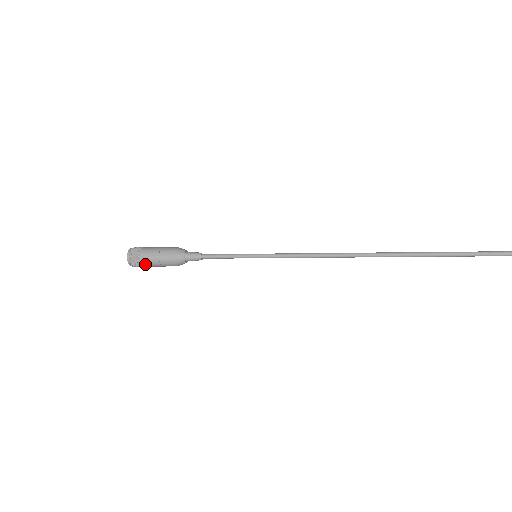
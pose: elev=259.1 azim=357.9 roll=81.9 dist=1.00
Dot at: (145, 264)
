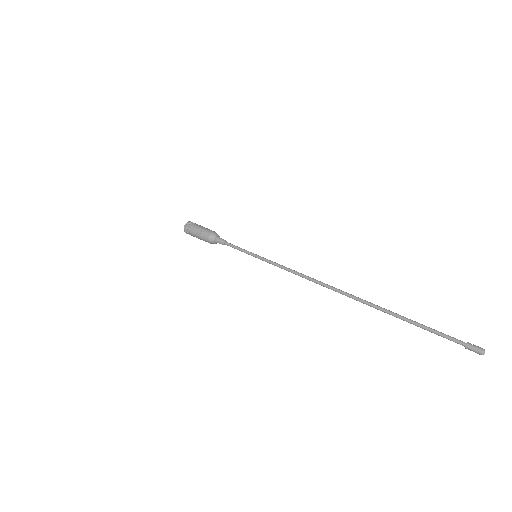
Dot at: occluded
